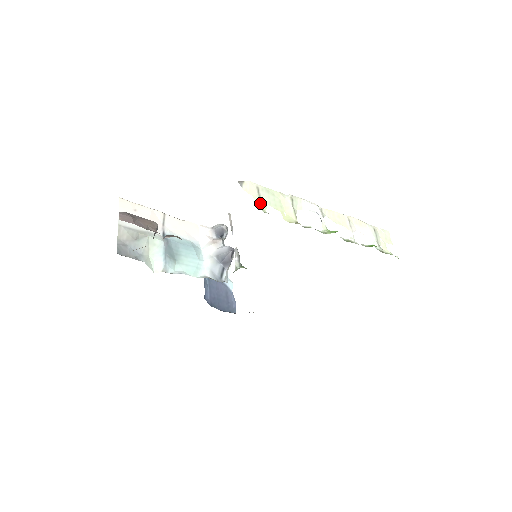
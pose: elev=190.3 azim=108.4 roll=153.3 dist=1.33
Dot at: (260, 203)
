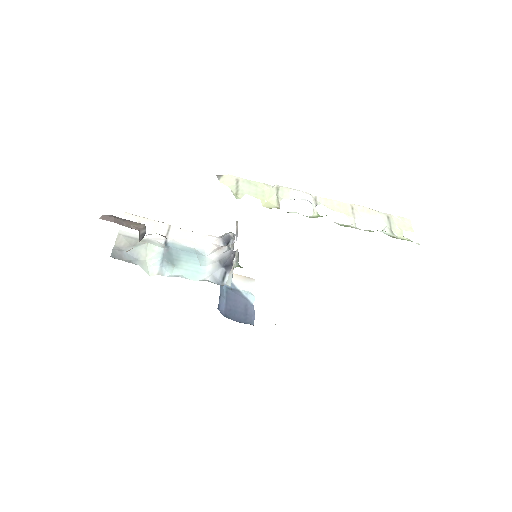
Dot at: (235, 192)
